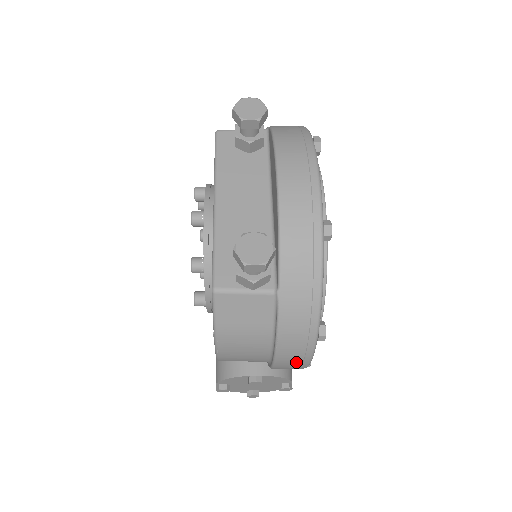
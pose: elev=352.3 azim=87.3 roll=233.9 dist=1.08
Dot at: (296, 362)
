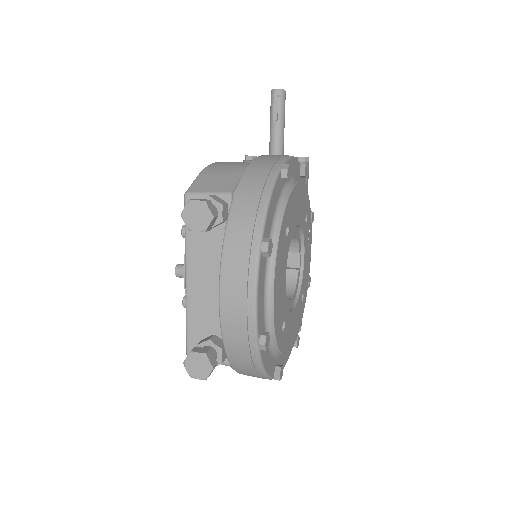
Dot at: occluded
